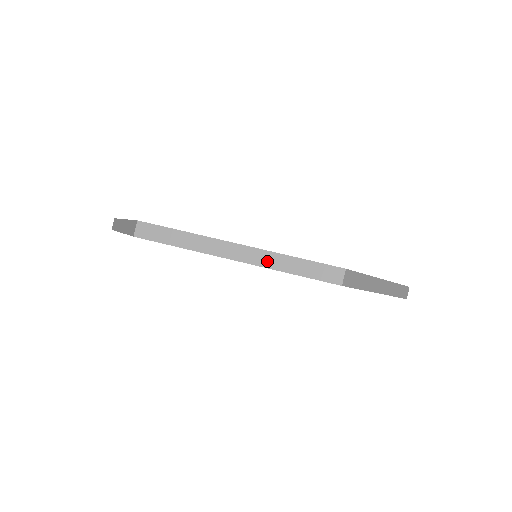
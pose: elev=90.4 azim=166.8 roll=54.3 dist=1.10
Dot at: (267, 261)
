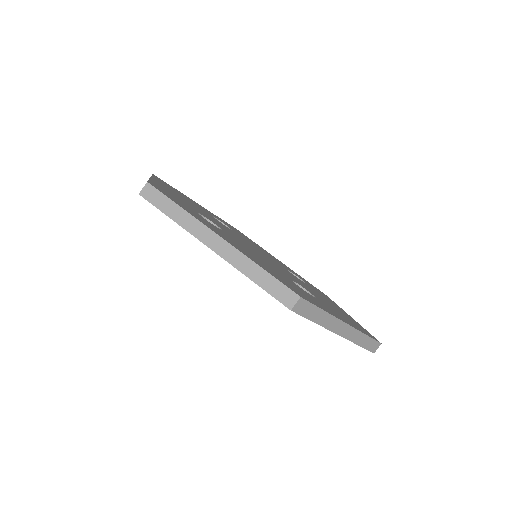
Dot at: (237, 261)
